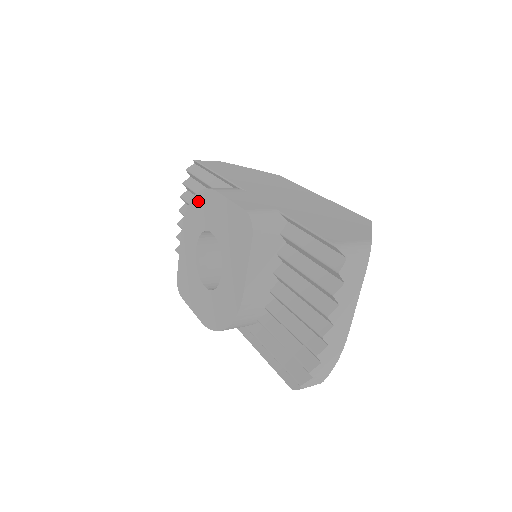
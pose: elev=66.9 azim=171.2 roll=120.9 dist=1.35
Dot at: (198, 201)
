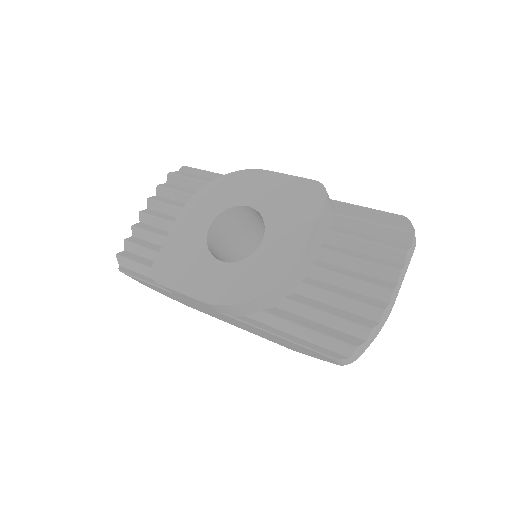
Dot at: (226, 181)
